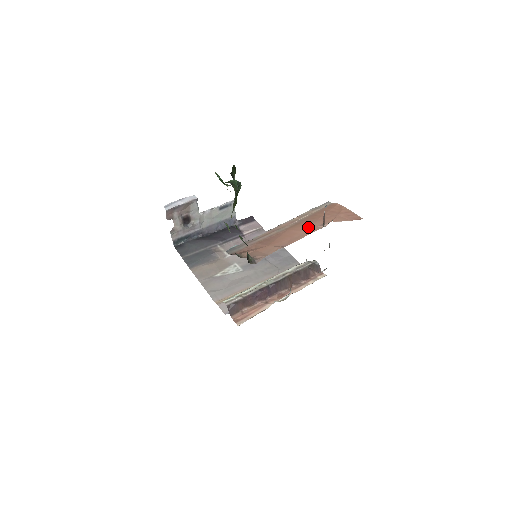
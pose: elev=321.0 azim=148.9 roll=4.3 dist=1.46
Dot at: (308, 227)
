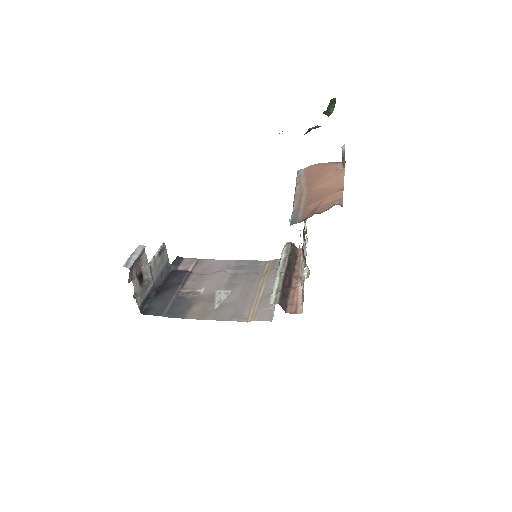
Dot at: (329, 177)
